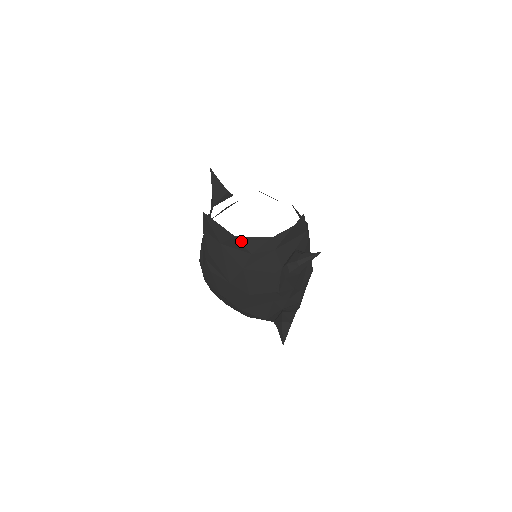
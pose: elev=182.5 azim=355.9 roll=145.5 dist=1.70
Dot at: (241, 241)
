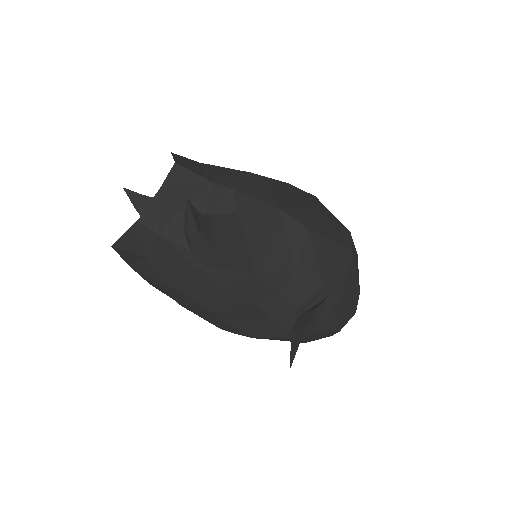
Dot at: (122, 248)
